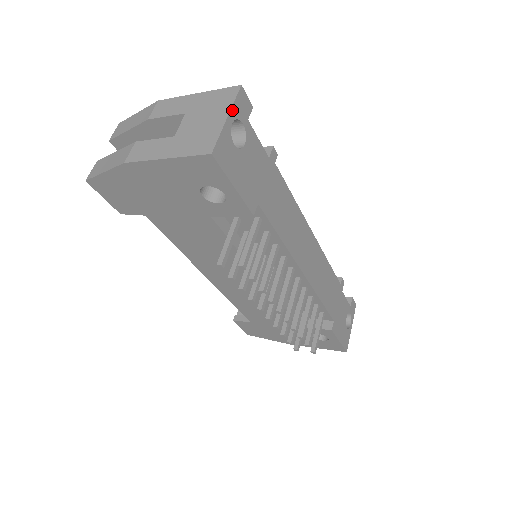
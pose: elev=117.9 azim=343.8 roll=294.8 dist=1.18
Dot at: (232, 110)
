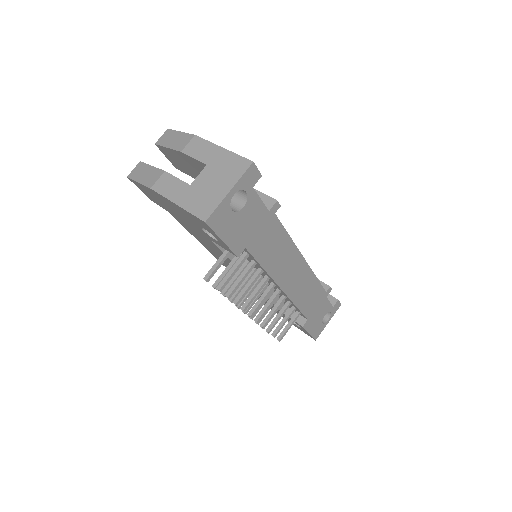
Dot at: (237, 184)
